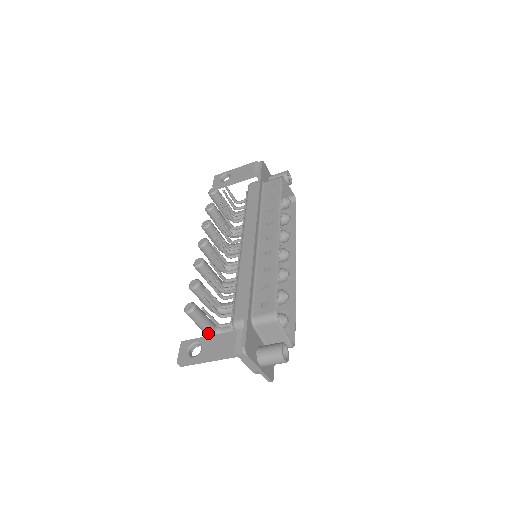
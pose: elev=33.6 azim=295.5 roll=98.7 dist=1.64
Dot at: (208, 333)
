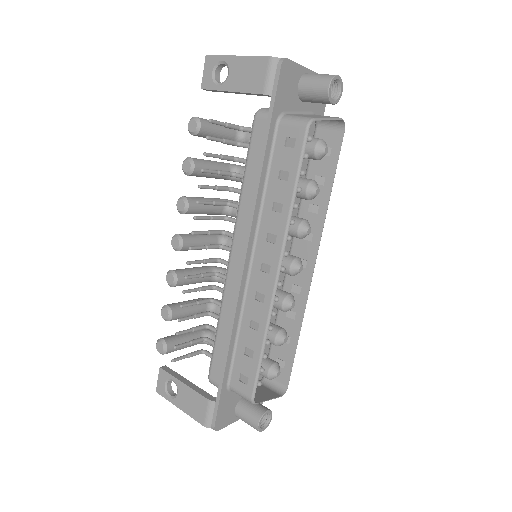
Dot at: occluded
